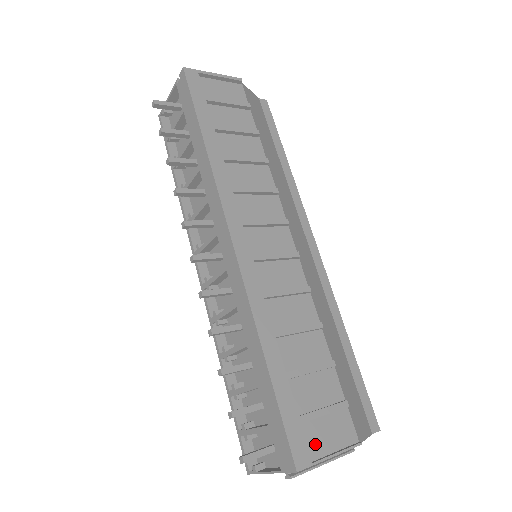
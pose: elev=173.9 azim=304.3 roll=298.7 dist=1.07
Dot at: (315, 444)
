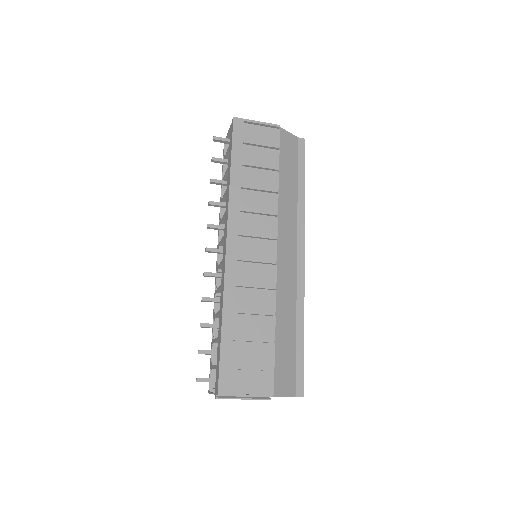
Dot at: (239, 385)
